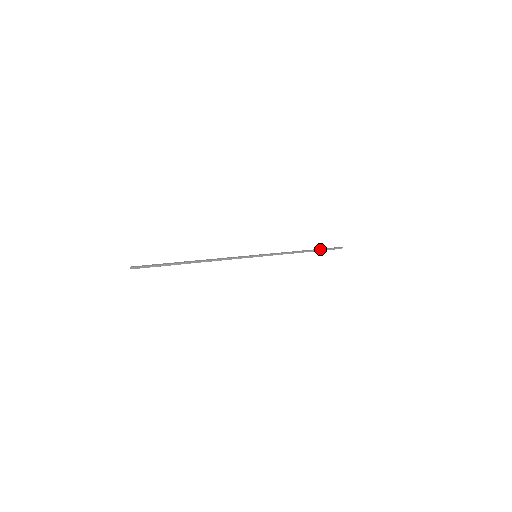
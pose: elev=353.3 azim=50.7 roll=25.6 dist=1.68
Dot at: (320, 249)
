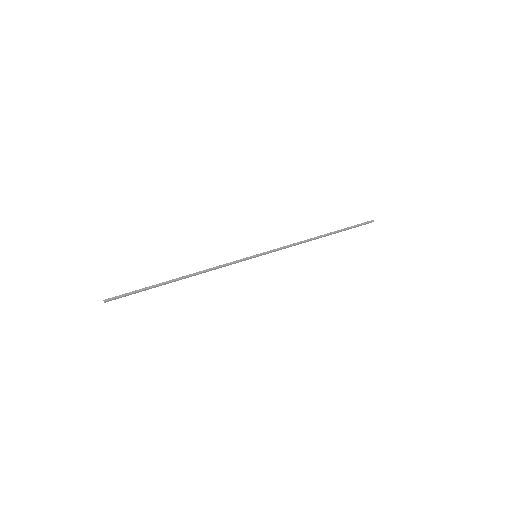
Dot at: (342, 230)
